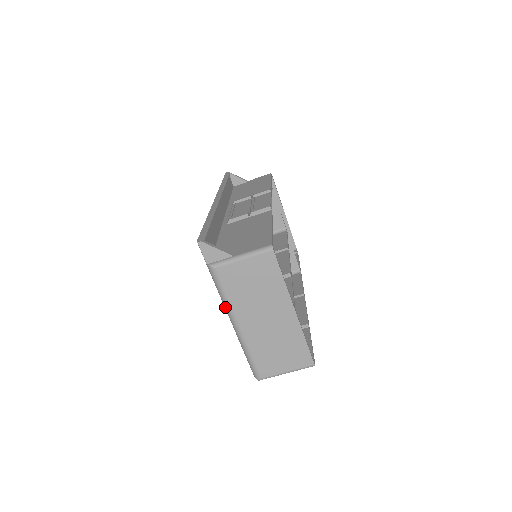
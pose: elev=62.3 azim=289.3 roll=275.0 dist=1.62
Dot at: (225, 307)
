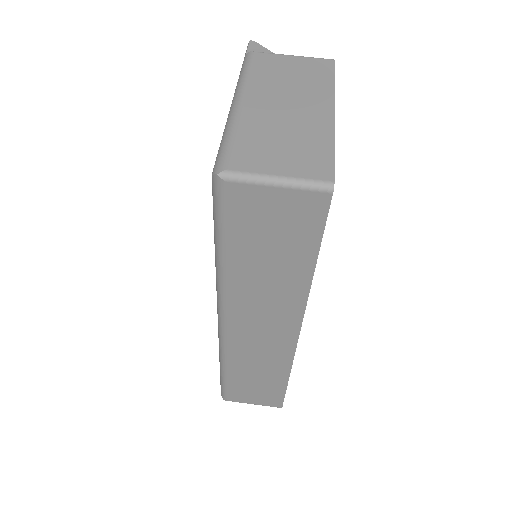
Dot at: (237, 88)
